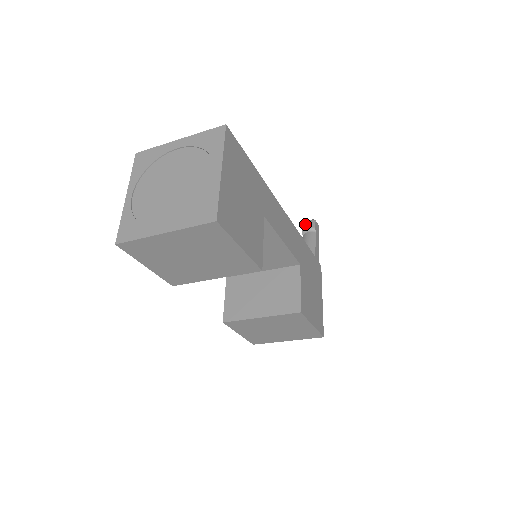
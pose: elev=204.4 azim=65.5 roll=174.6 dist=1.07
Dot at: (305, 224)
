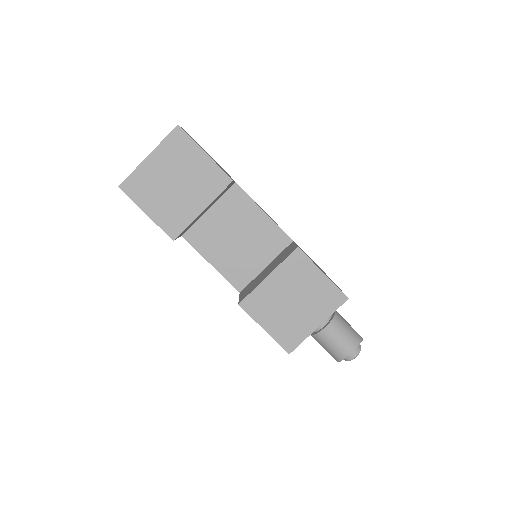
Dot at: occluded
